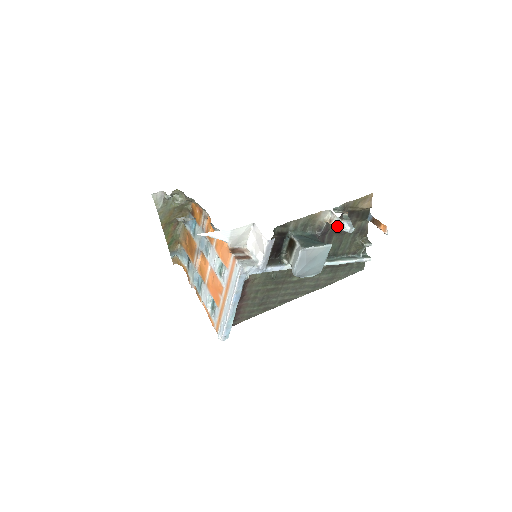
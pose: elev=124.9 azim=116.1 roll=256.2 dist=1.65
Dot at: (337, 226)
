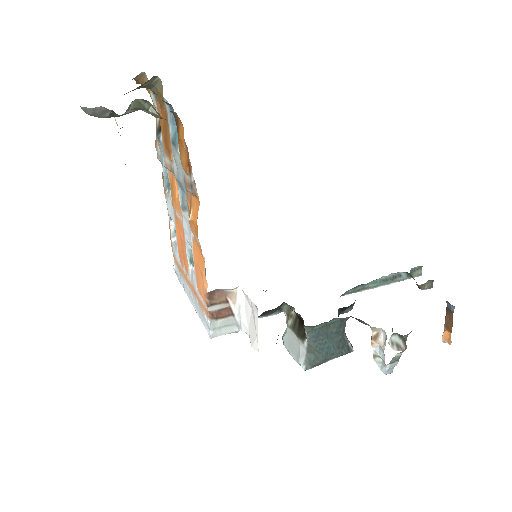
Dot at: (376, 354)
